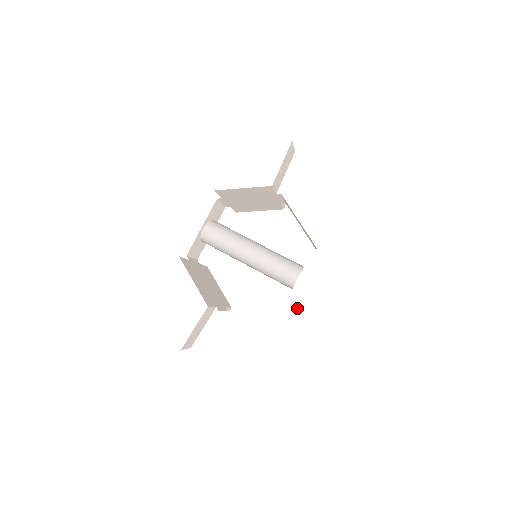
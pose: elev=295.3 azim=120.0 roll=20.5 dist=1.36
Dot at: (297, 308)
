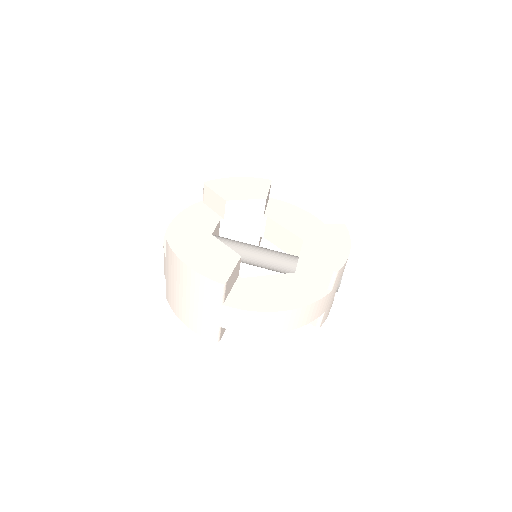
Dot at: (311, 252)
